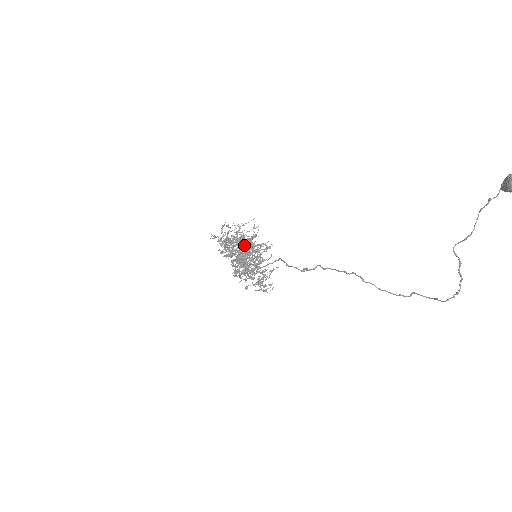
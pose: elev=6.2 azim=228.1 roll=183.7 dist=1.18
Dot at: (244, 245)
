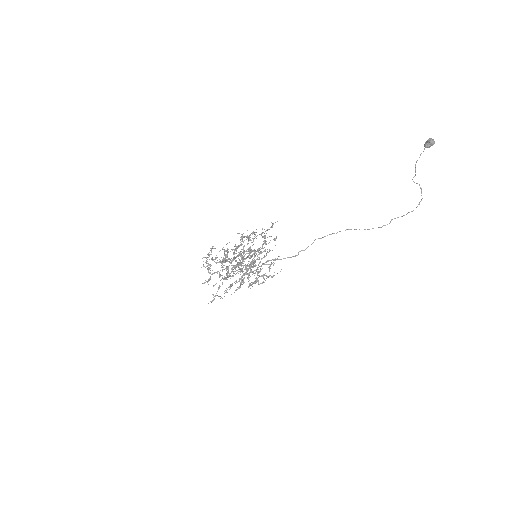
Dot at: (250, 246)
